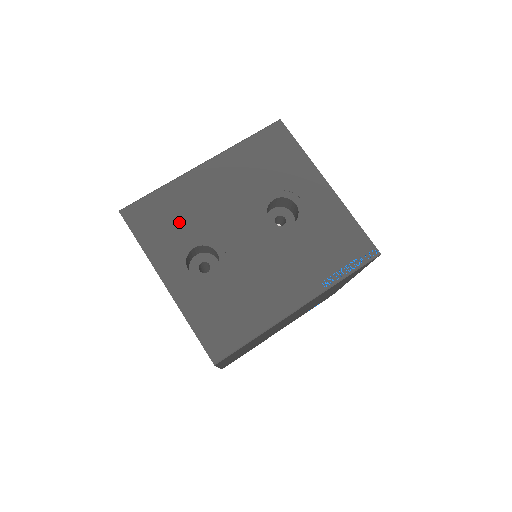
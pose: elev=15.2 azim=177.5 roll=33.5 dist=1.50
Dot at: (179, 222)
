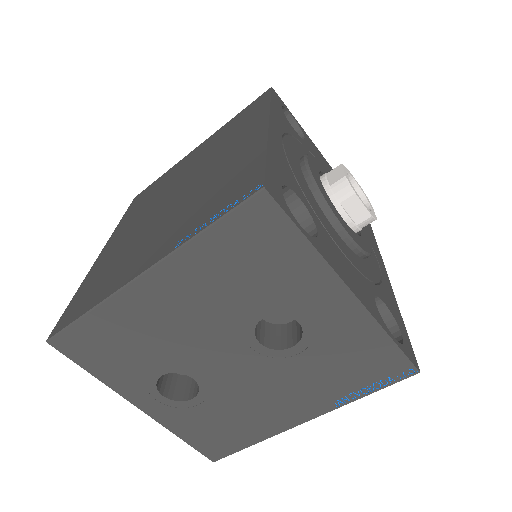
Dot at: (133, 351)
